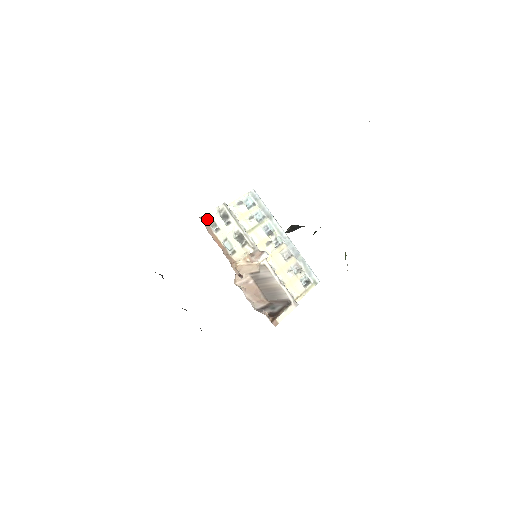
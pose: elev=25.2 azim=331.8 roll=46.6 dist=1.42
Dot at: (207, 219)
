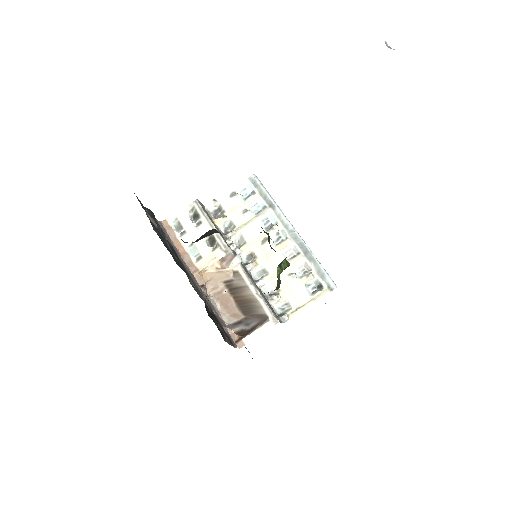
Dot at: (172, 222)
